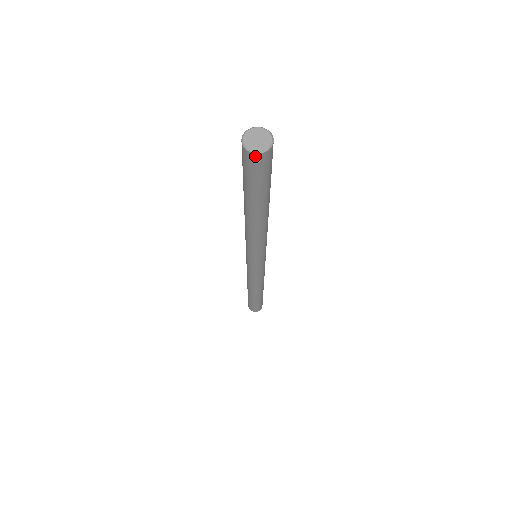
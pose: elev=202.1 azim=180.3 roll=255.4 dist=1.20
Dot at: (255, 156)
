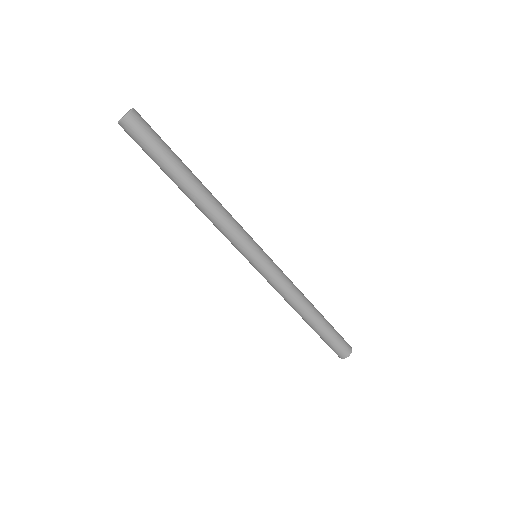
Dot at: (127, 120)
